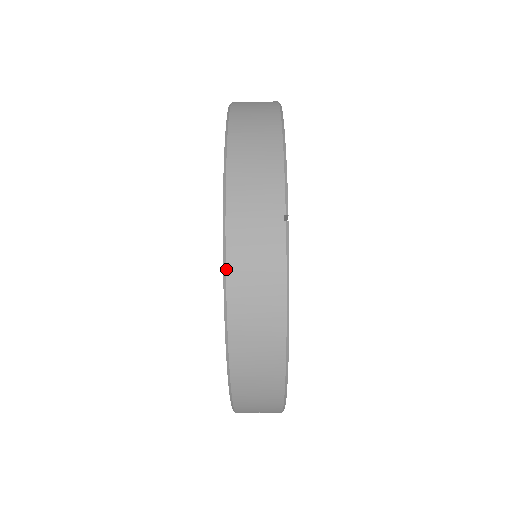
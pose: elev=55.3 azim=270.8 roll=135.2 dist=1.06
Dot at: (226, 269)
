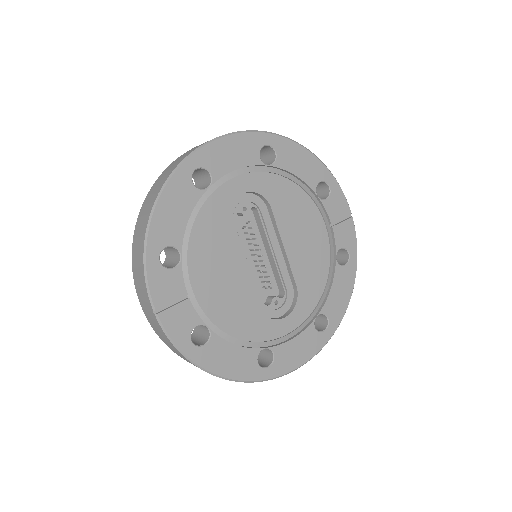
Dot at: occluded
